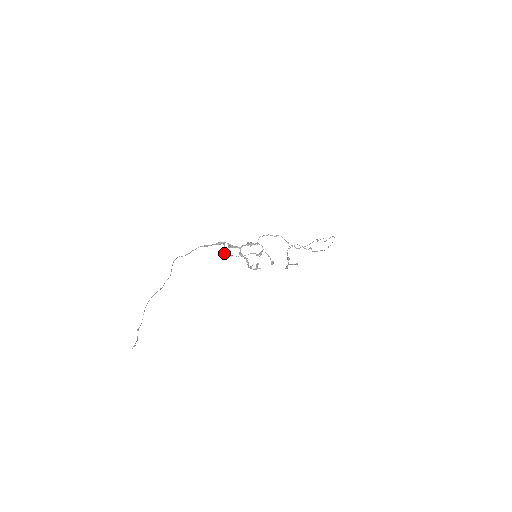
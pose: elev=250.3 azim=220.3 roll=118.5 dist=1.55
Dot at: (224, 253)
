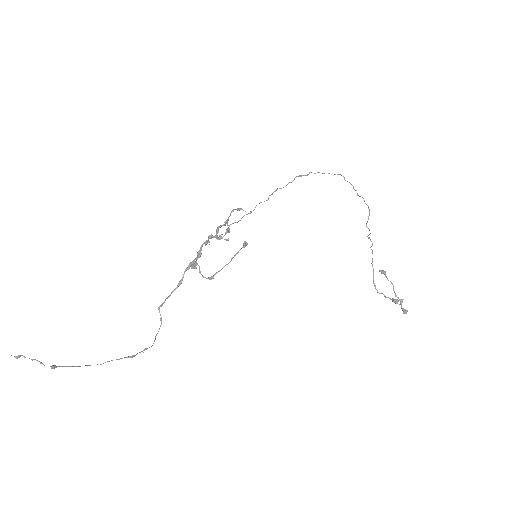
Dot at: (209, 278)
